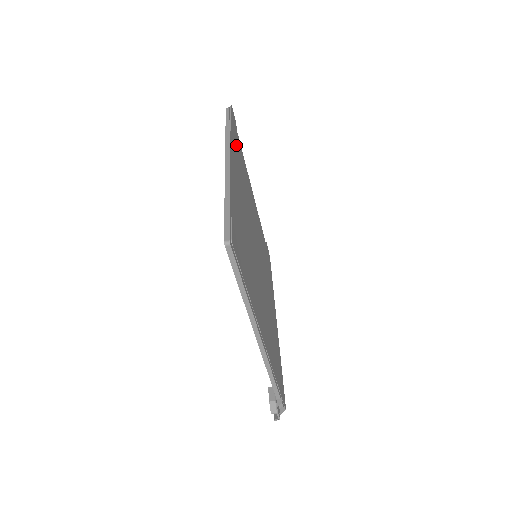
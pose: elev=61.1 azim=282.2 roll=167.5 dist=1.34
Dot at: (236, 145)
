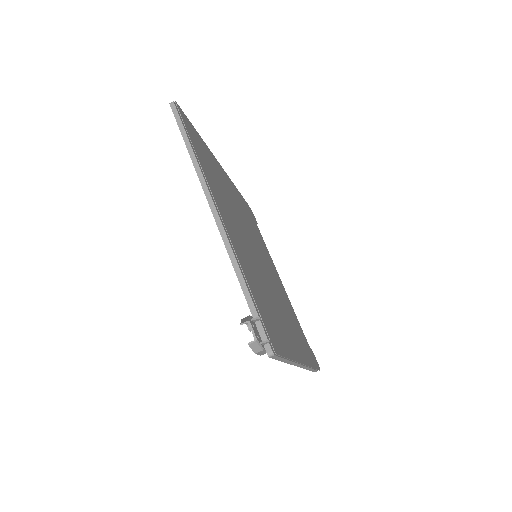
Dot at: (245, 207)
